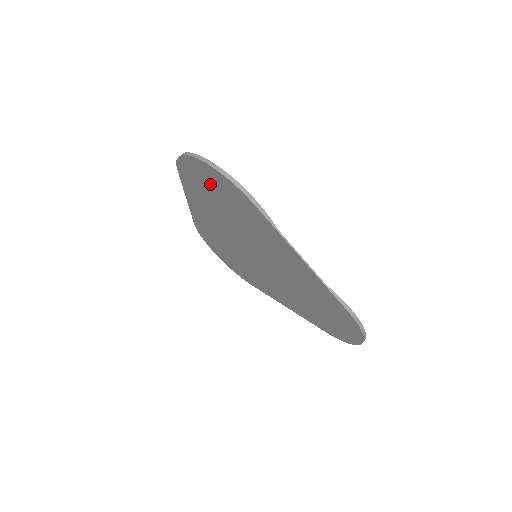
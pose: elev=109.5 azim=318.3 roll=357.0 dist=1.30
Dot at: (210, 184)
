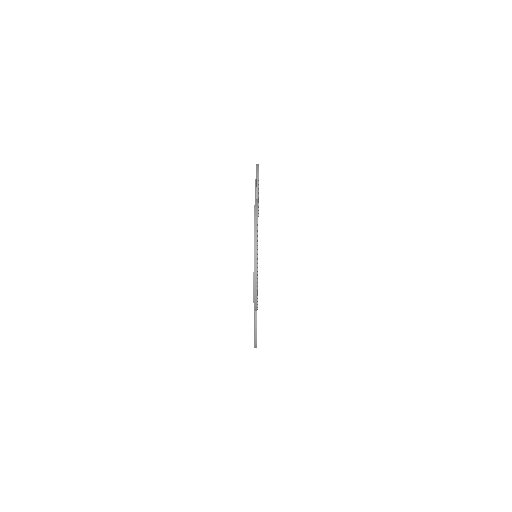
Dot at: occluded
